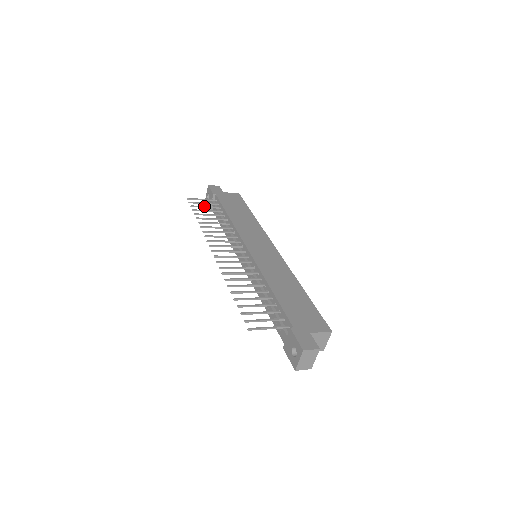
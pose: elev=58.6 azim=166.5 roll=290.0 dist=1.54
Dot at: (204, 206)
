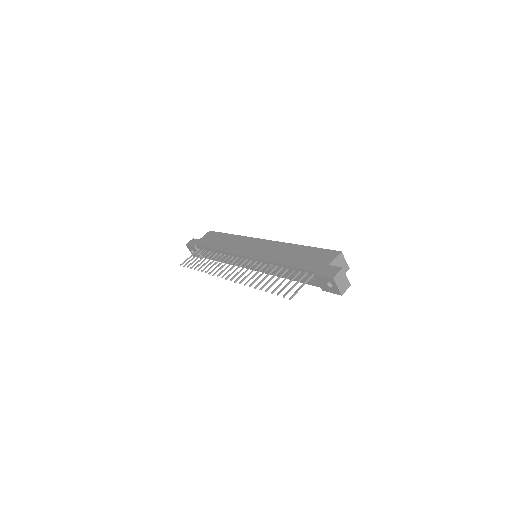
Dot at: (195, 259)
